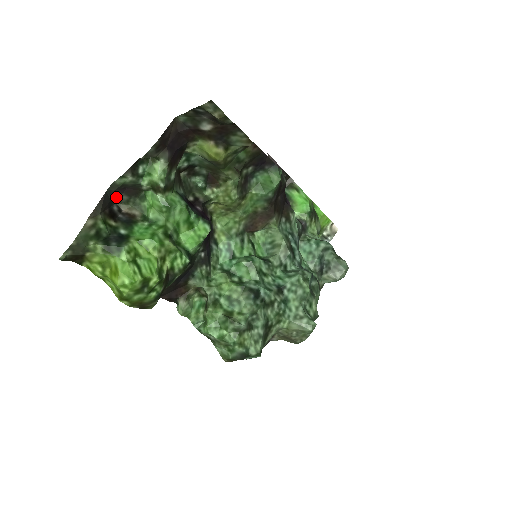
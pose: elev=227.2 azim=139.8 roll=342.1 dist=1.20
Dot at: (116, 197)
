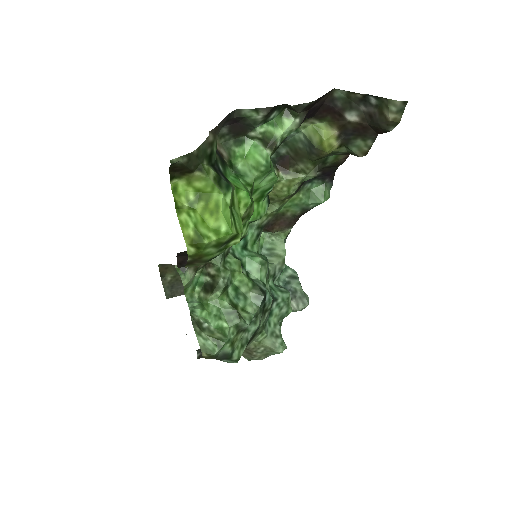
Dot at: occluded
